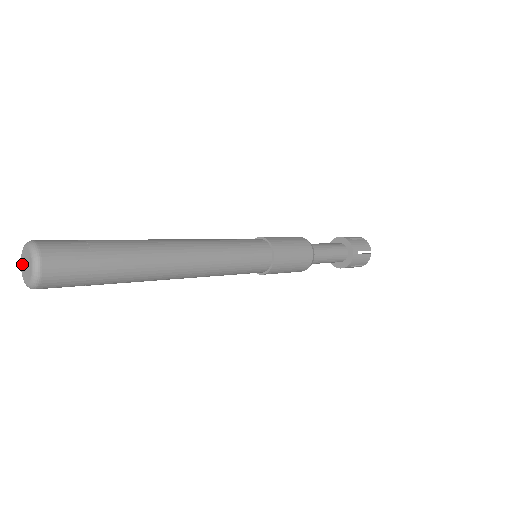
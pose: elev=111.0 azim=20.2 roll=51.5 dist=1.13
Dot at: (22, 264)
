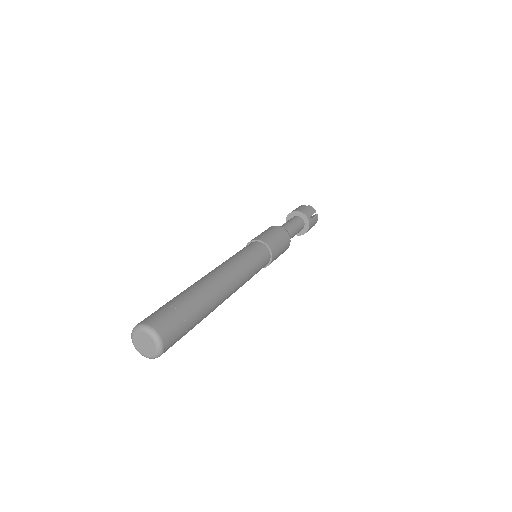
Dot at: (137, 345)
